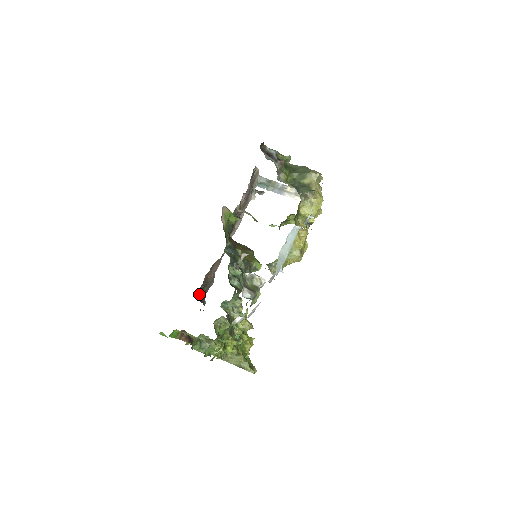
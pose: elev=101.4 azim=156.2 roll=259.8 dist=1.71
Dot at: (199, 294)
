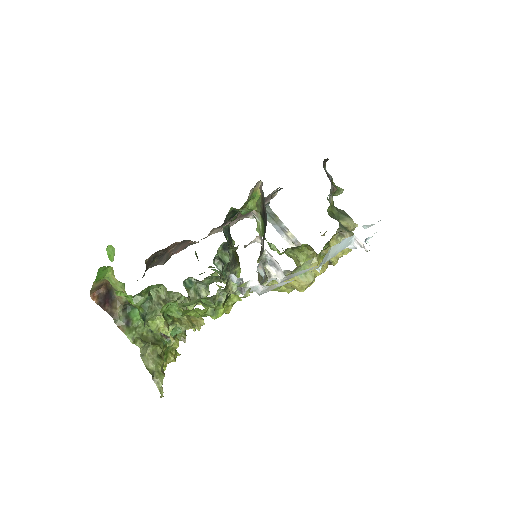
Dot at: (150, 258)
